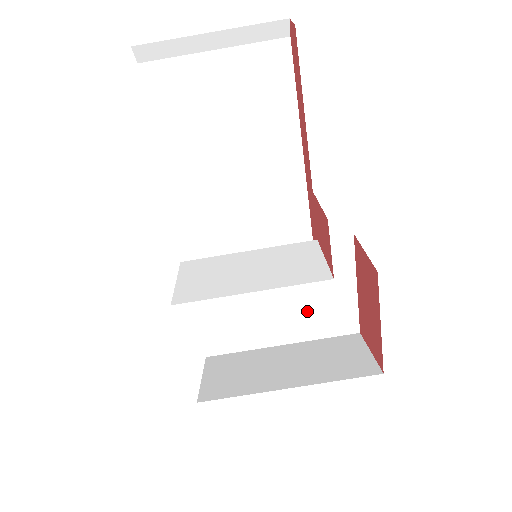
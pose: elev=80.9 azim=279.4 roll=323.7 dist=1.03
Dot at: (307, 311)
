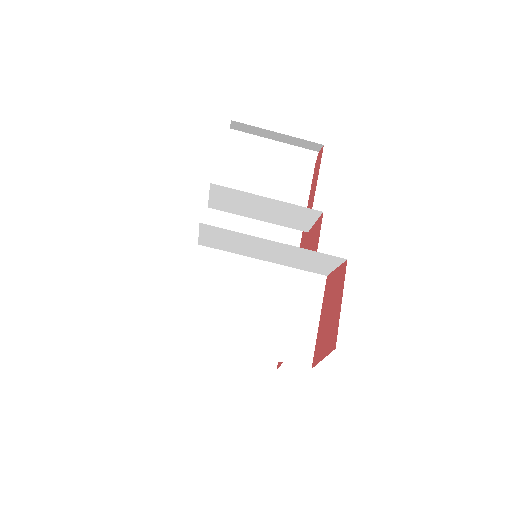
Dot at: (275, 328)
